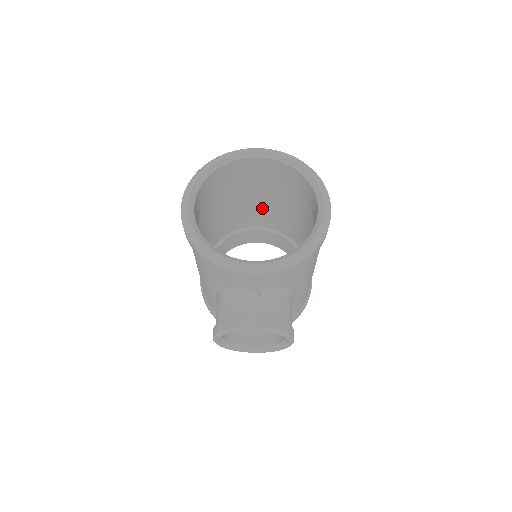
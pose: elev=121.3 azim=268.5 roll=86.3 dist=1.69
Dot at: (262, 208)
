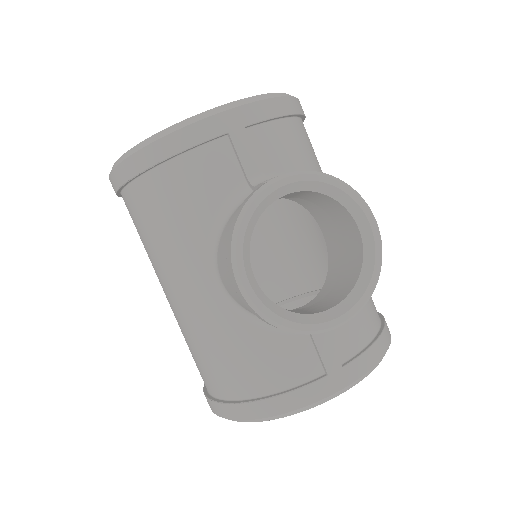
Dot at: occluded
